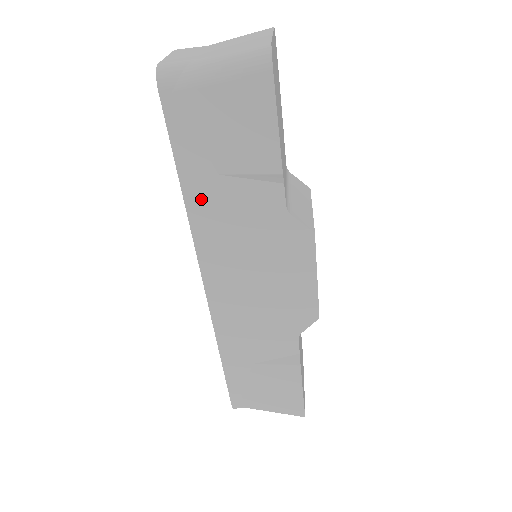
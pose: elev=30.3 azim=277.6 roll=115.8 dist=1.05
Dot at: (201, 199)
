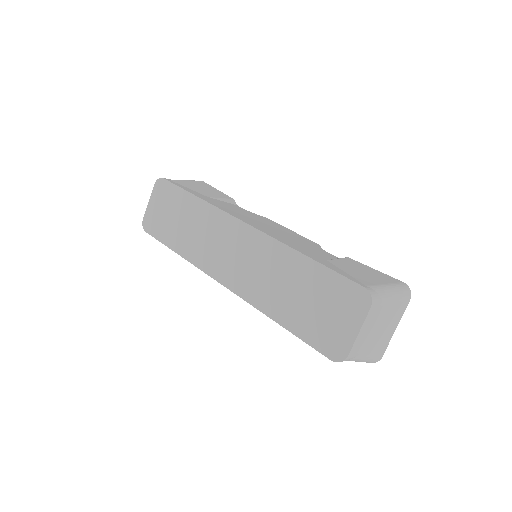
Dot at: occluded
